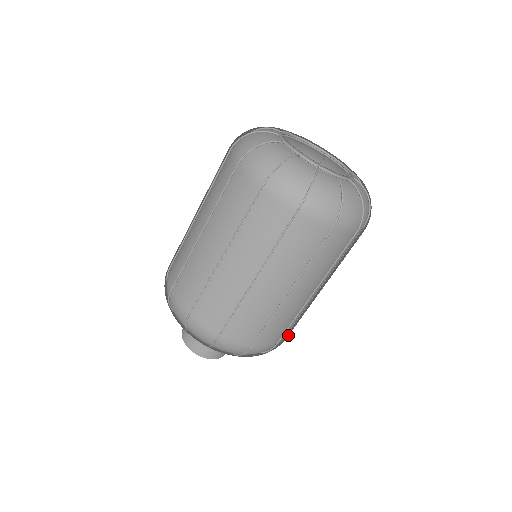
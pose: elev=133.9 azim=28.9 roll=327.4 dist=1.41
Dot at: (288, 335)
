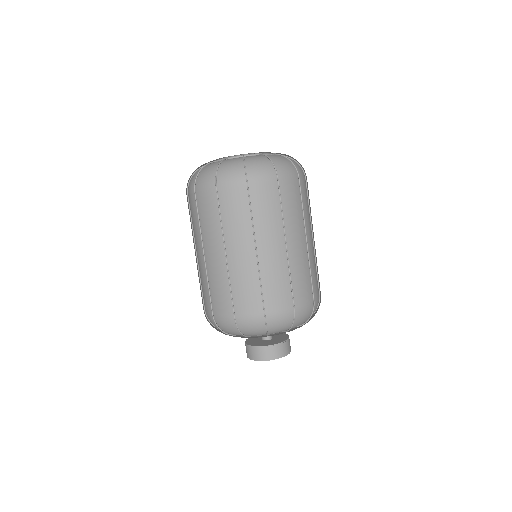
Dot at: occluded
